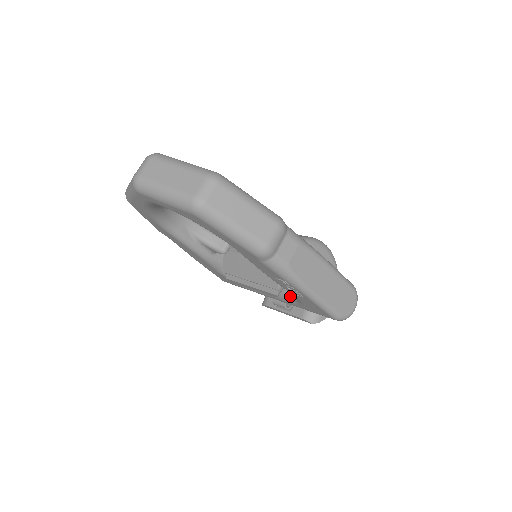
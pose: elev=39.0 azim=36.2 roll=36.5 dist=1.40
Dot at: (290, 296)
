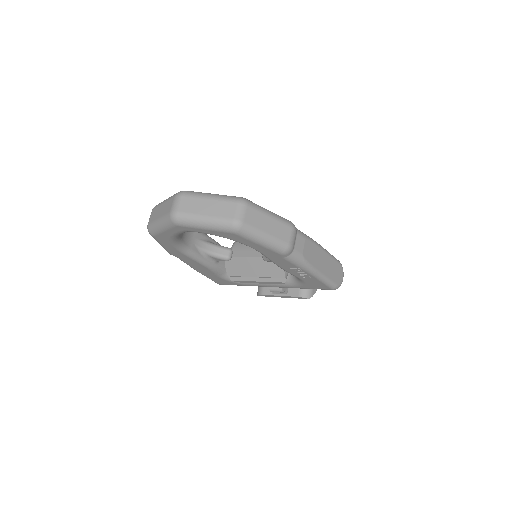
Dot at: (291, 281)
